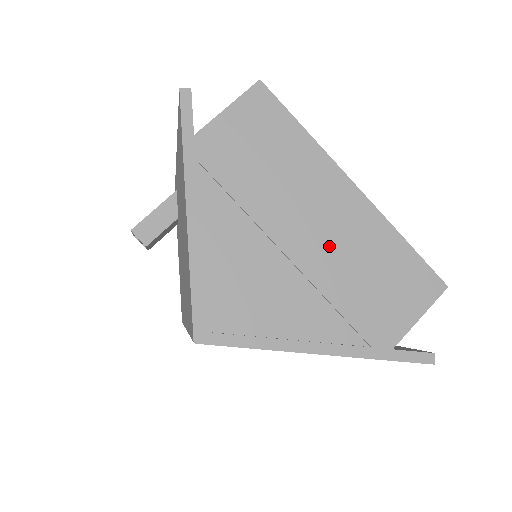
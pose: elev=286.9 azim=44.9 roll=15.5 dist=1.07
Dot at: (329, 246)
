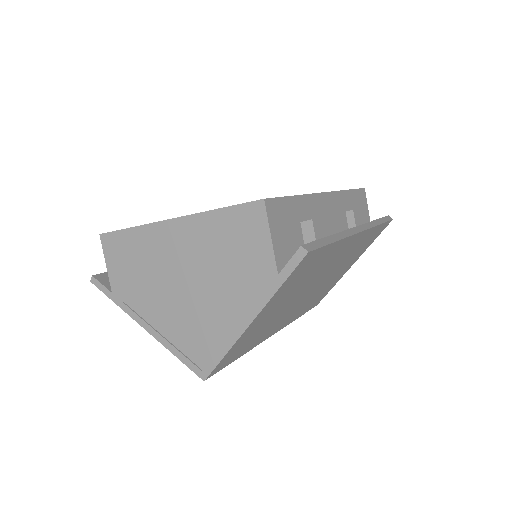
Dot at: (195, 265)
